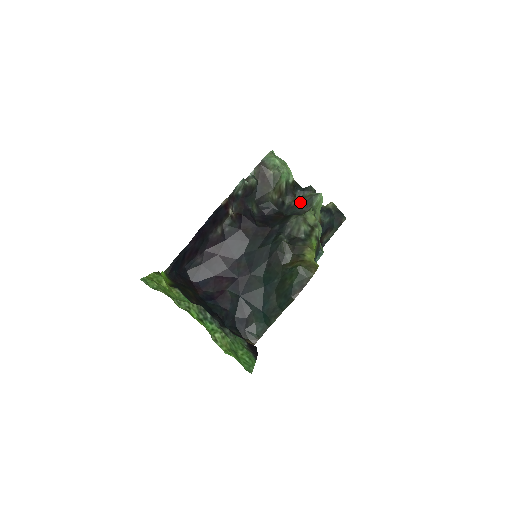
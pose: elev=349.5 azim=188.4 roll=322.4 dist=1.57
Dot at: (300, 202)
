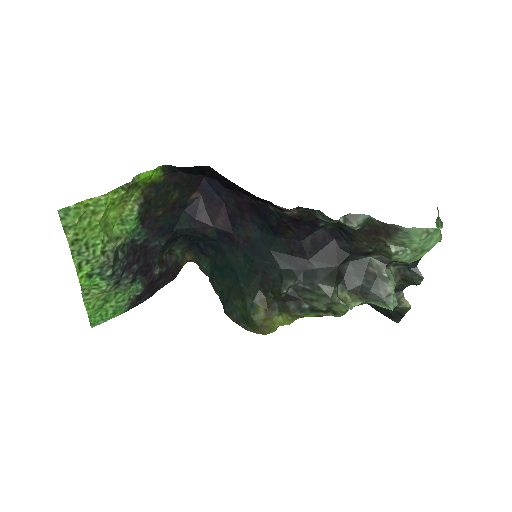
Dot at: (373, 280)
